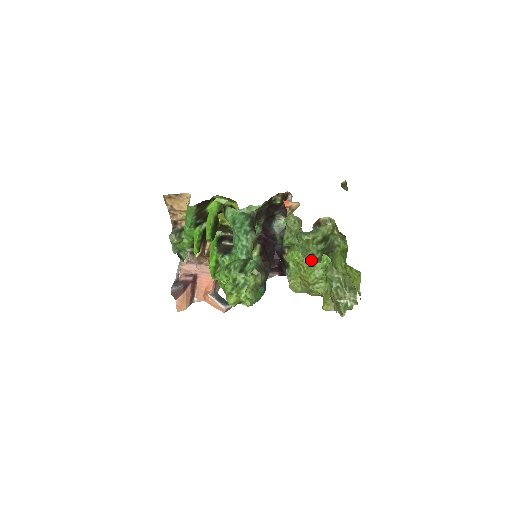
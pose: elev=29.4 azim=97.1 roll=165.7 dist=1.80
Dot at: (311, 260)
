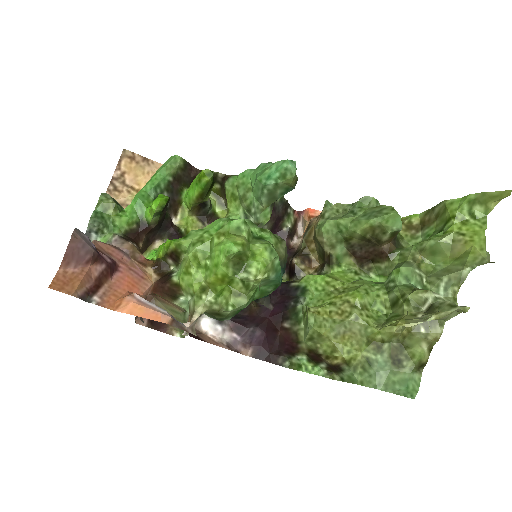
Dot at: (392, 215)
